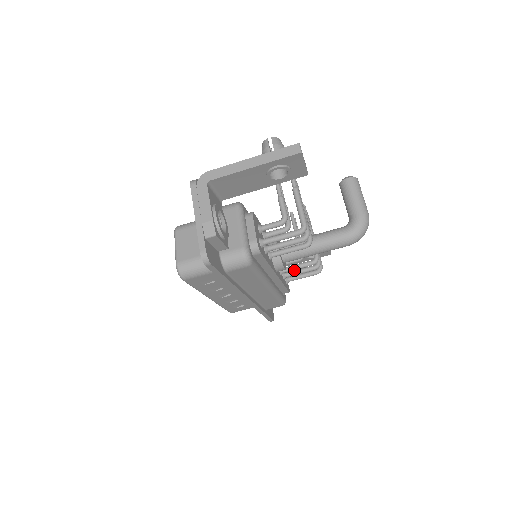
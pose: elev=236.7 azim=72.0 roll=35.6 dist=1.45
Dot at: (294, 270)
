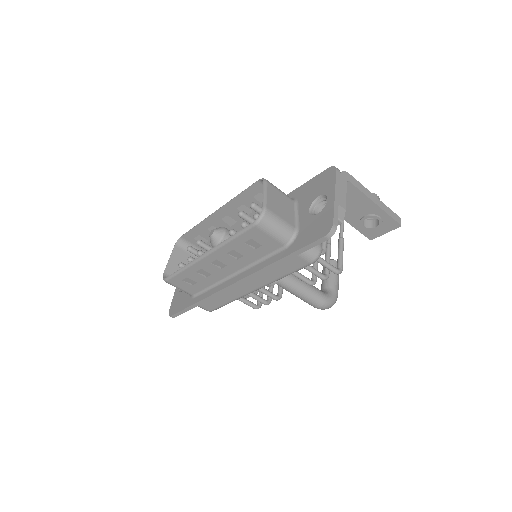
Dot at: occluded
